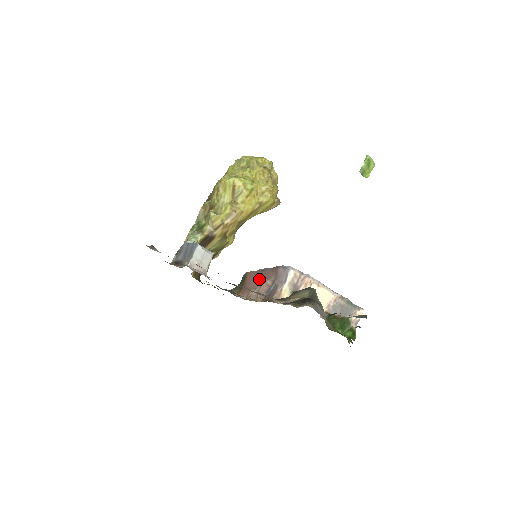
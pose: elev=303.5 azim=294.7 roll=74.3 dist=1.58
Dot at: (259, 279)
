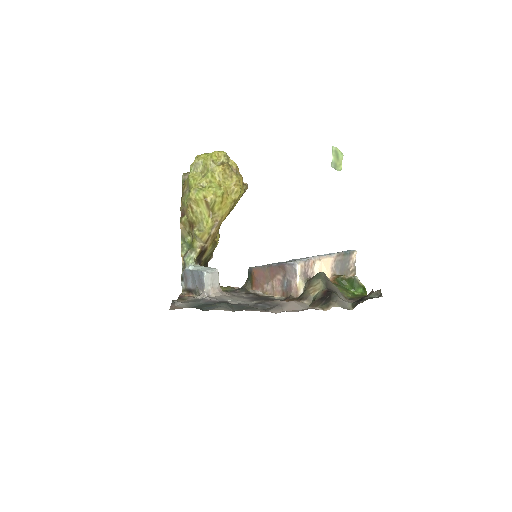
Dot at: (268, 275)
